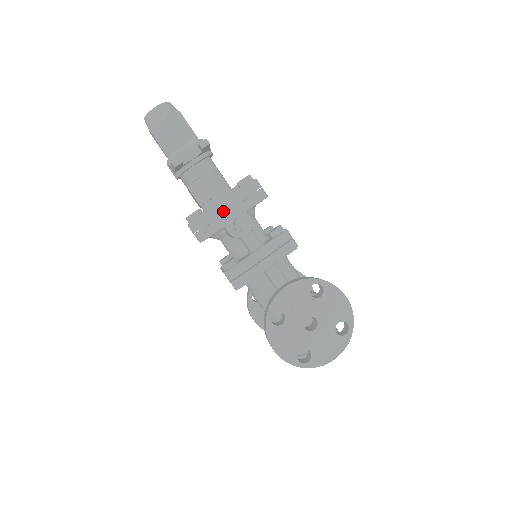
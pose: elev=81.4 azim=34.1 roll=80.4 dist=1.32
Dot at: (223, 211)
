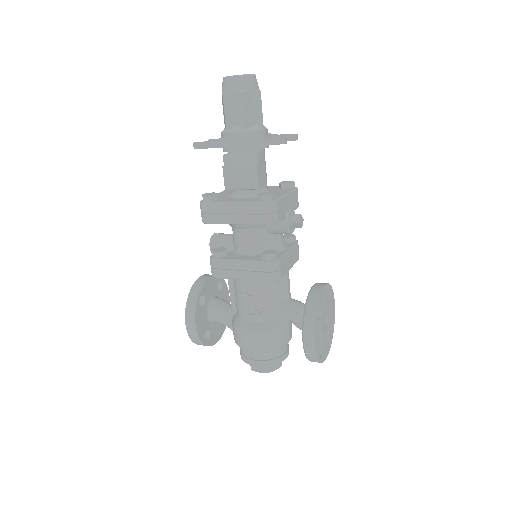
Dot at: (286, 203)
